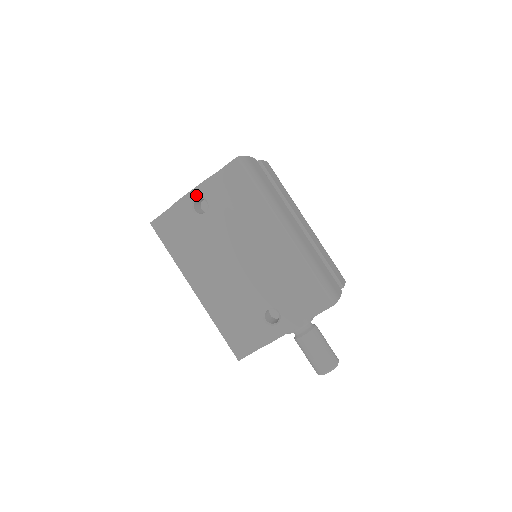
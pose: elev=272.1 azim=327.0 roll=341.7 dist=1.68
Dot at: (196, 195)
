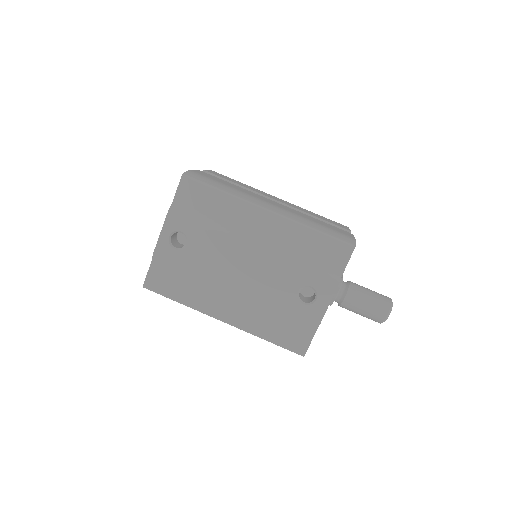
Dot at: (168, 233)
